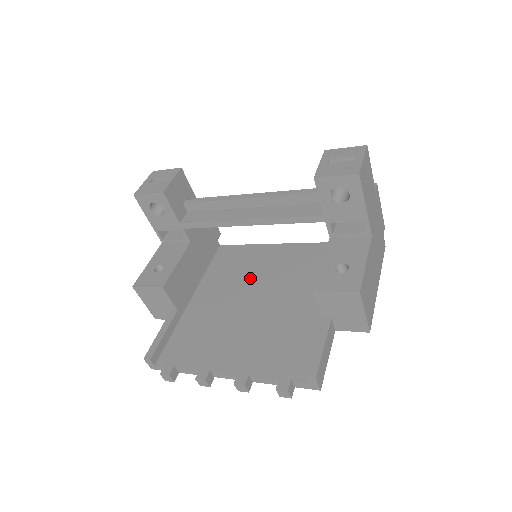
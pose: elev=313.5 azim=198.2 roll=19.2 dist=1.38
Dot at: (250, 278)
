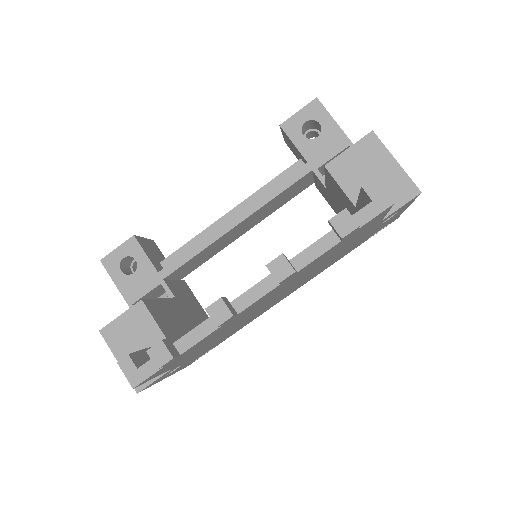
Dot at: occluded
